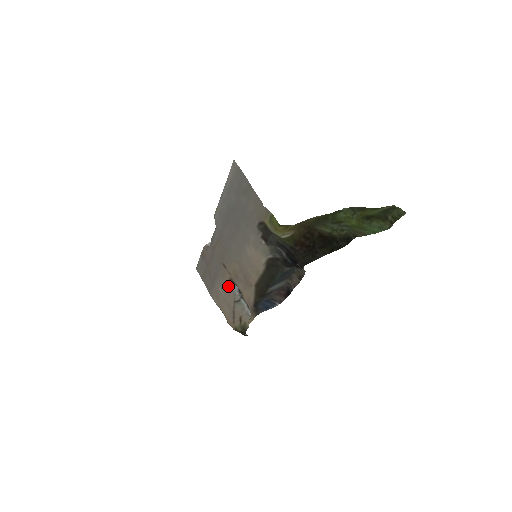
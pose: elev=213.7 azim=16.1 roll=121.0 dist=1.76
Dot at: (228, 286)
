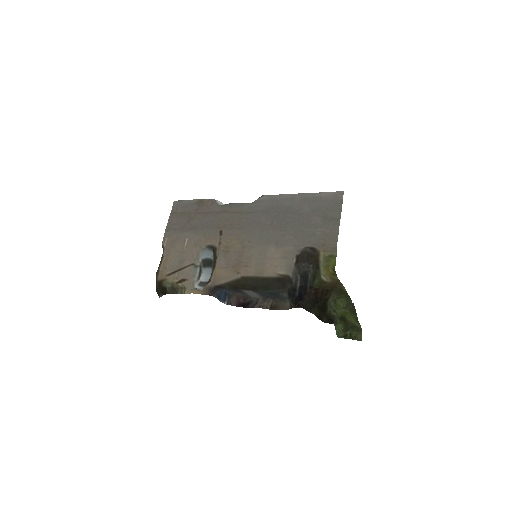
Dot at: (201, 247)
